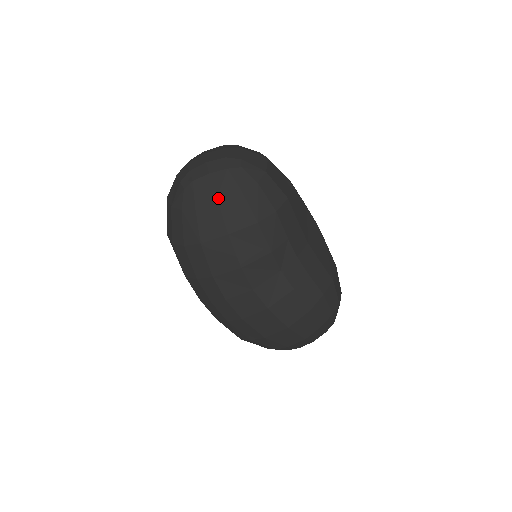
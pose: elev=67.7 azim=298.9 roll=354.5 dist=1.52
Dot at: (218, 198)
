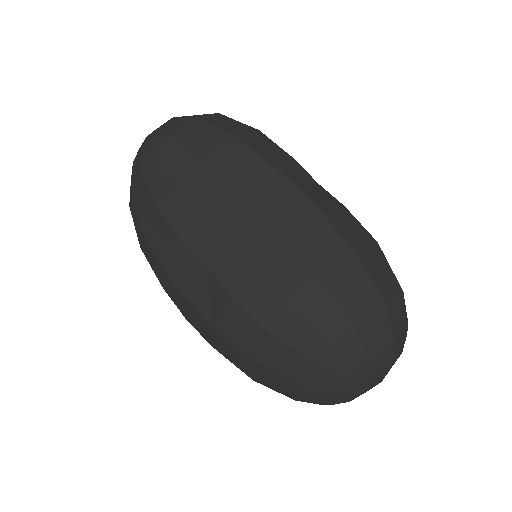
Dot at: (131, 188)
